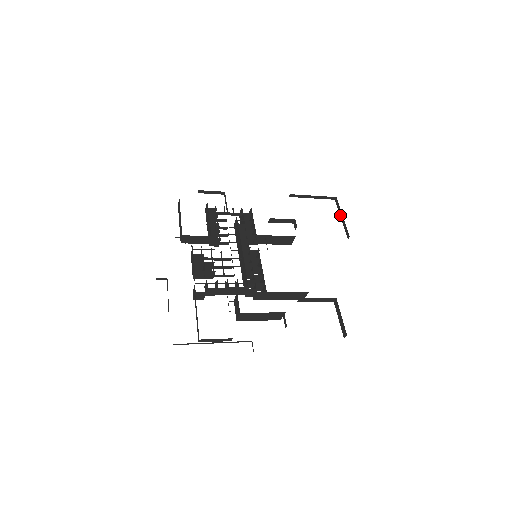
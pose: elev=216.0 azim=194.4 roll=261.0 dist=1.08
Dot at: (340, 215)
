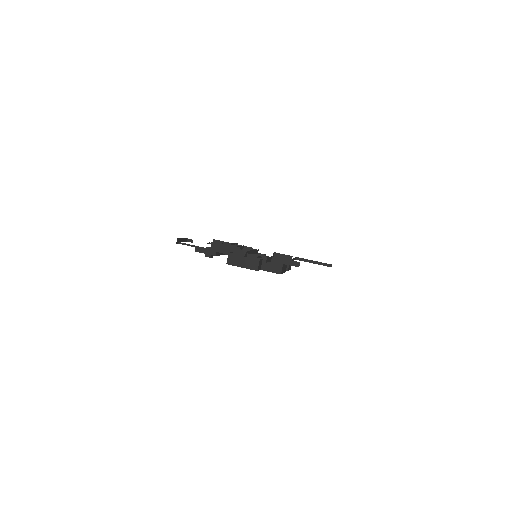
Dot at: occluded
